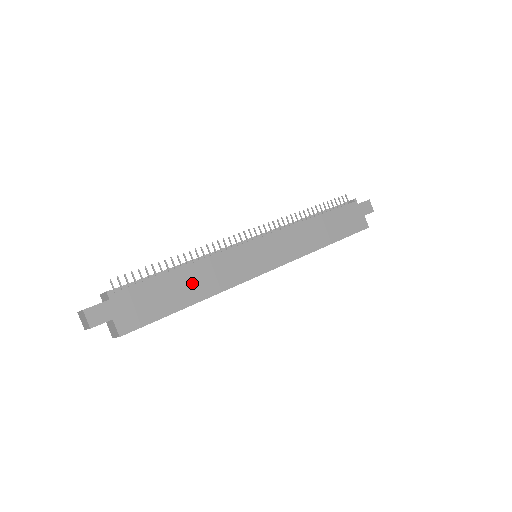
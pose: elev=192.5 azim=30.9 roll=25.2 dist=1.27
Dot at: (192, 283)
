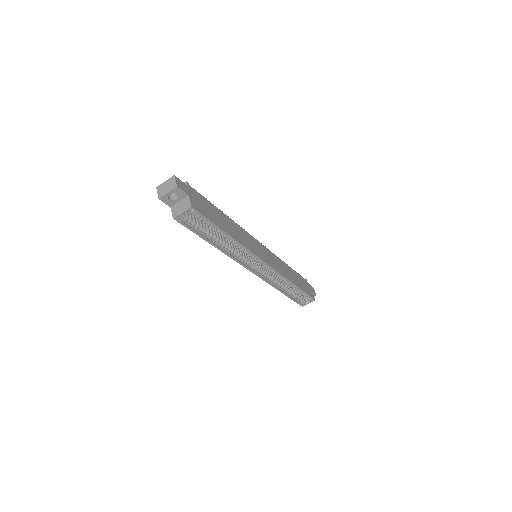
Dot at: (229, 225)
